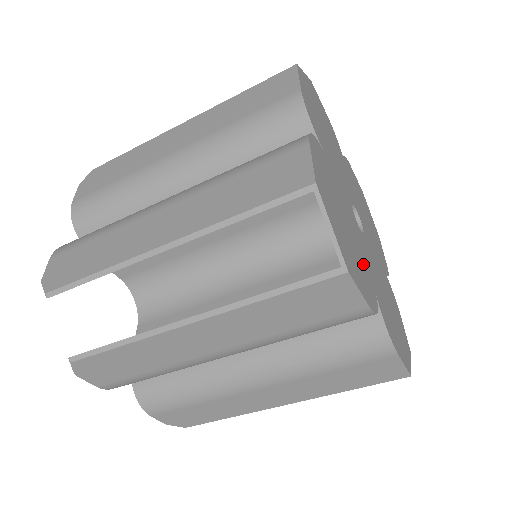
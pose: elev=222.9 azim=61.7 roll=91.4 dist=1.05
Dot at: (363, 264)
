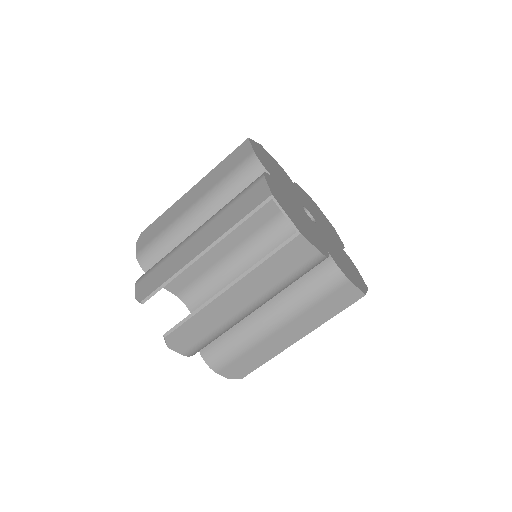
Dot at: (314, 235)
